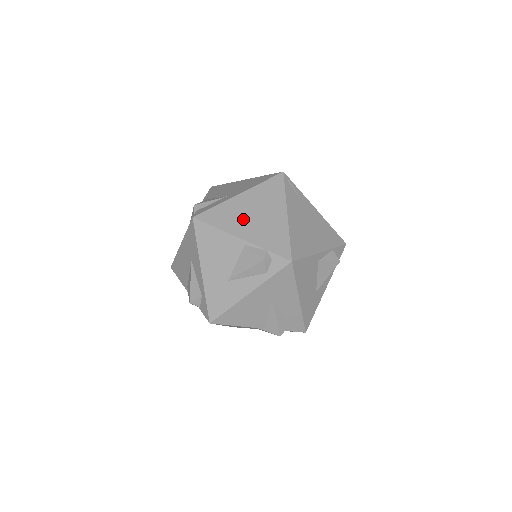
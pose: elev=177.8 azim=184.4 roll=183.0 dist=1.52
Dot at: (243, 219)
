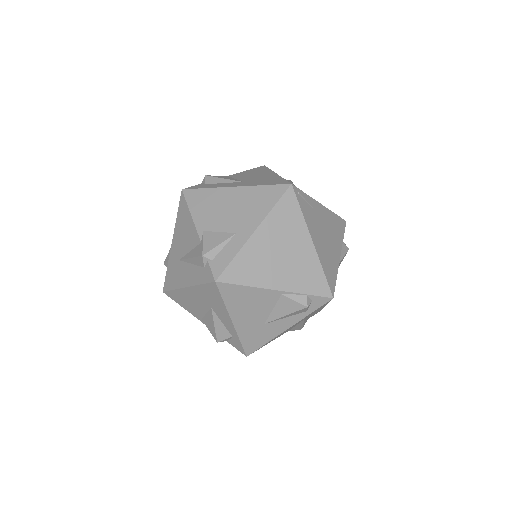
Dot at: (270, 265)
